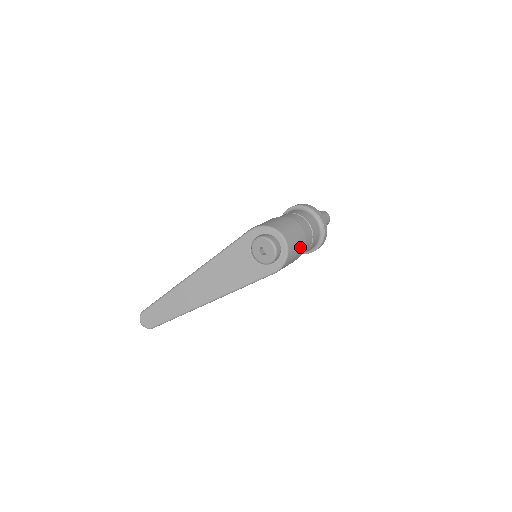
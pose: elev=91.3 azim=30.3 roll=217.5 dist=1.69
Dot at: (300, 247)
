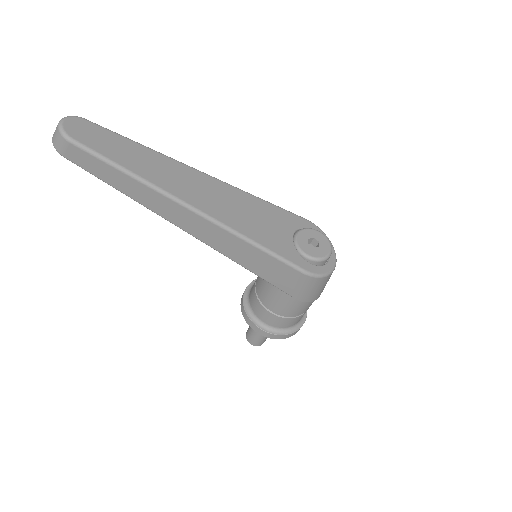
Dot at: (320, 292)
